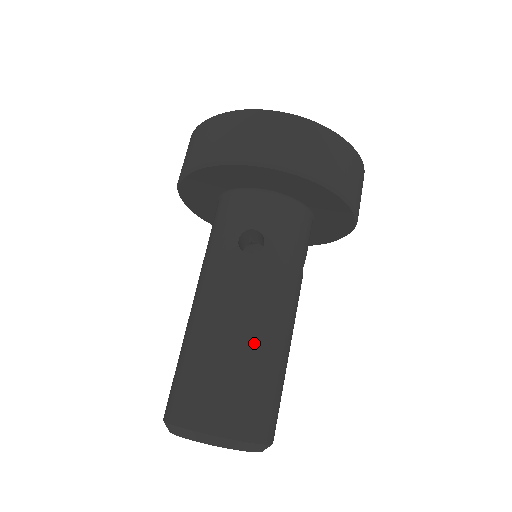
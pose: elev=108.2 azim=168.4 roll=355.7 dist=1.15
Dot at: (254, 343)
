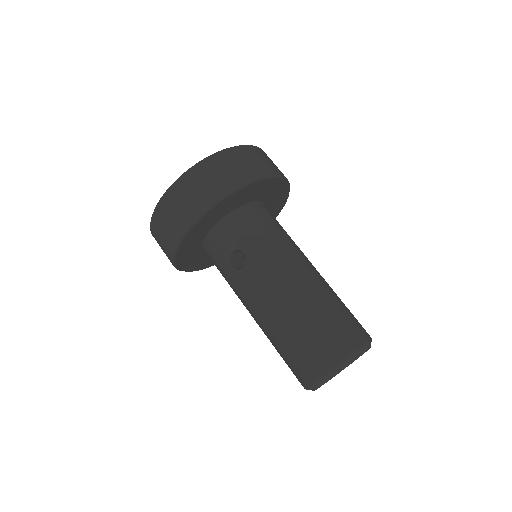
Dot at: (295, 307)
